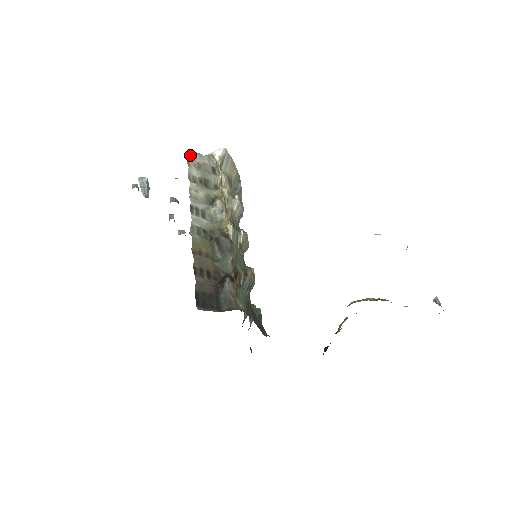
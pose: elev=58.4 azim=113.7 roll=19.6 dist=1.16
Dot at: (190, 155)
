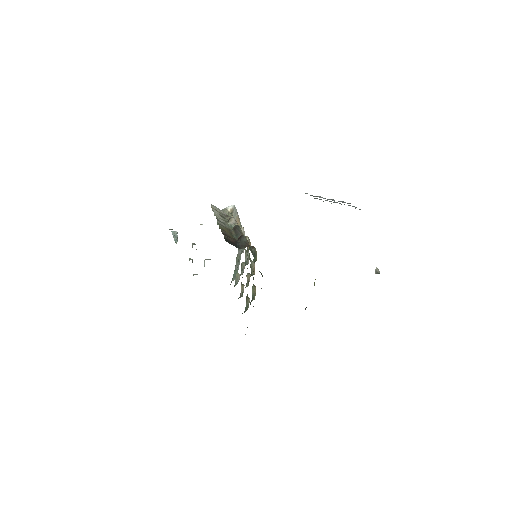
Dot at: (212, 206)
